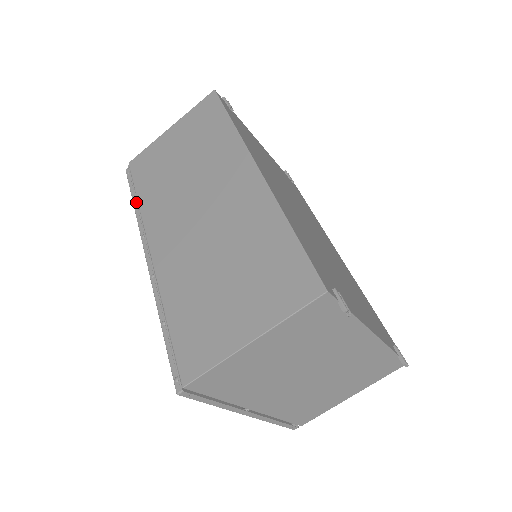
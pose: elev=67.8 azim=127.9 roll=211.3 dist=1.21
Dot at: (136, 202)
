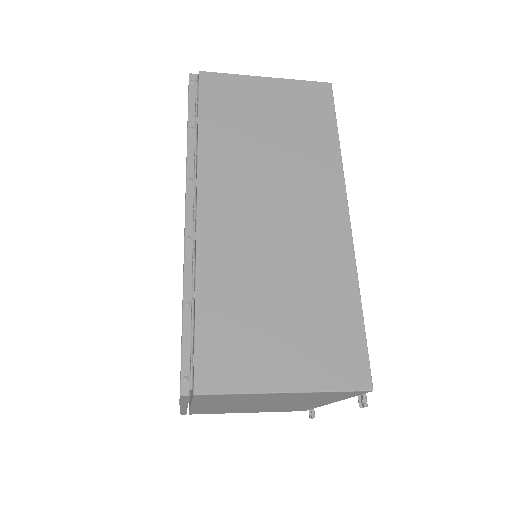
Dot at: (195, 131)
